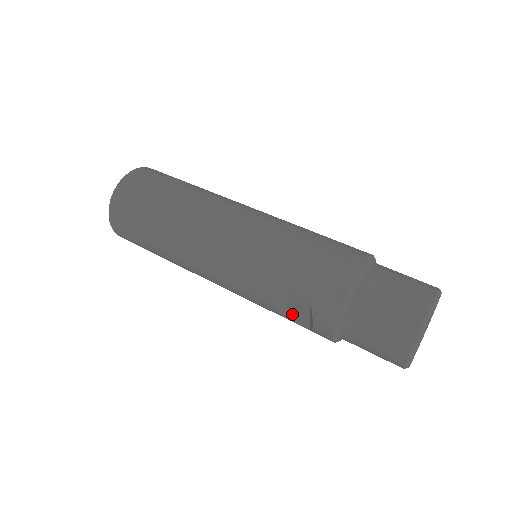
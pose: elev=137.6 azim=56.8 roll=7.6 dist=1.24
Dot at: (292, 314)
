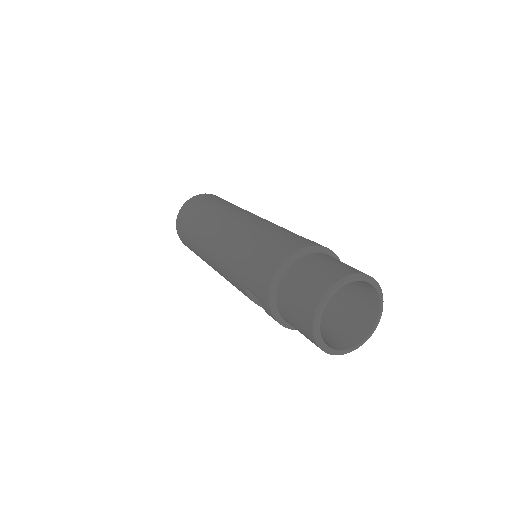
Dot at: occluded
